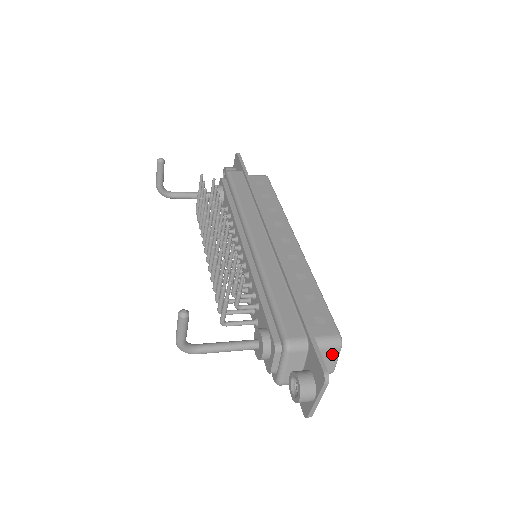
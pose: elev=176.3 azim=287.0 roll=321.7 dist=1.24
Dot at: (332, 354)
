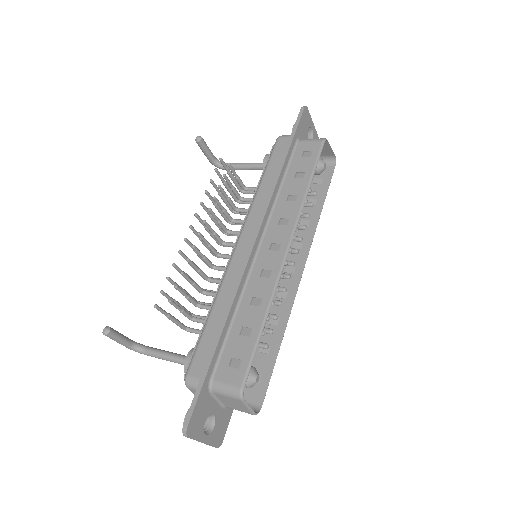
Dot at: (237, 402)
